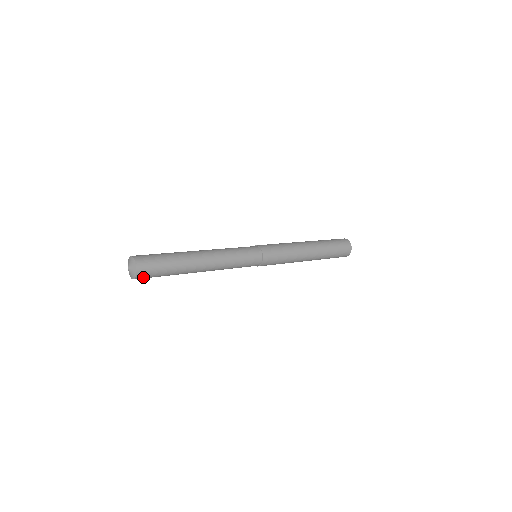
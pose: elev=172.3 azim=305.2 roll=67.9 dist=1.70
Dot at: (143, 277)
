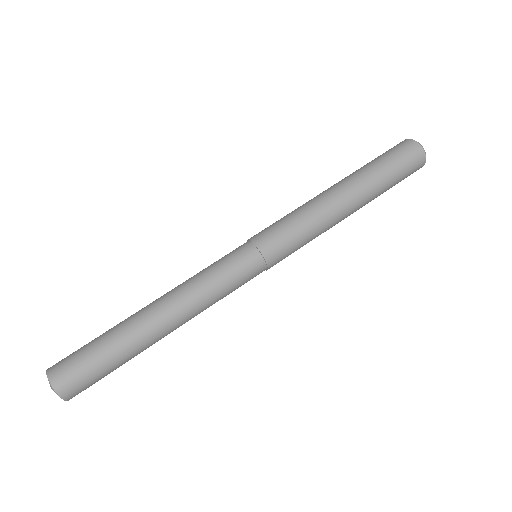
Dot at: occluded
